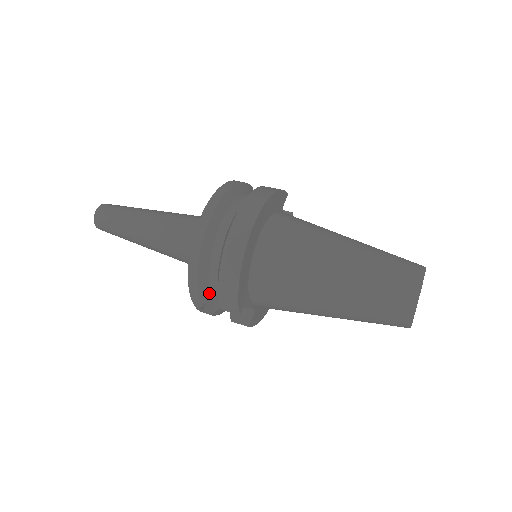
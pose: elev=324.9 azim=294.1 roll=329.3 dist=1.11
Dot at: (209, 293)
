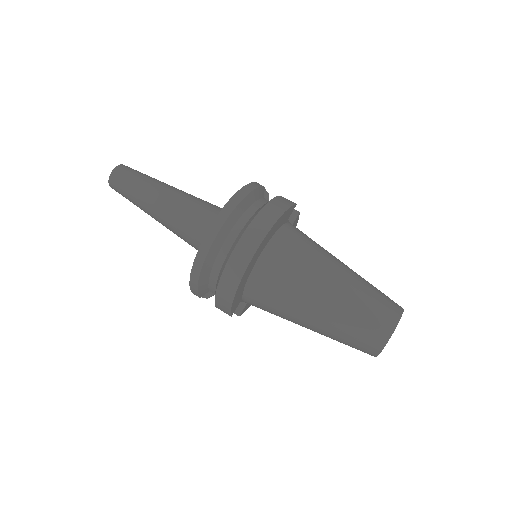
Dot at: (207, 290)
